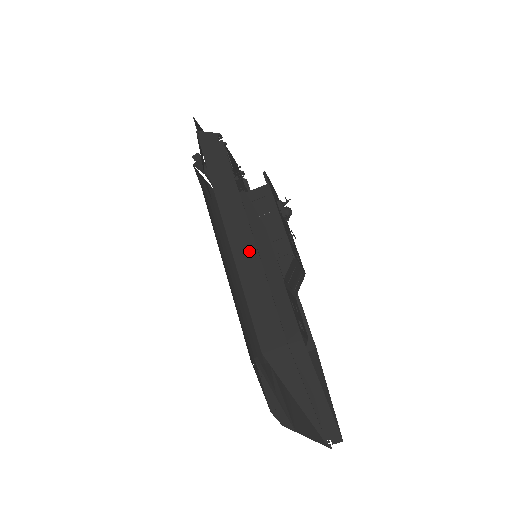
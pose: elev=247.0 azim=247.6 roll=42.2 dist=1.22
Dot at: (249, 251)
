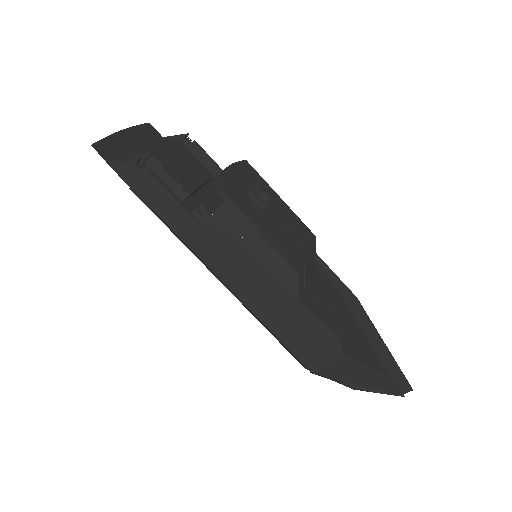
Dot at: (250, 288)
